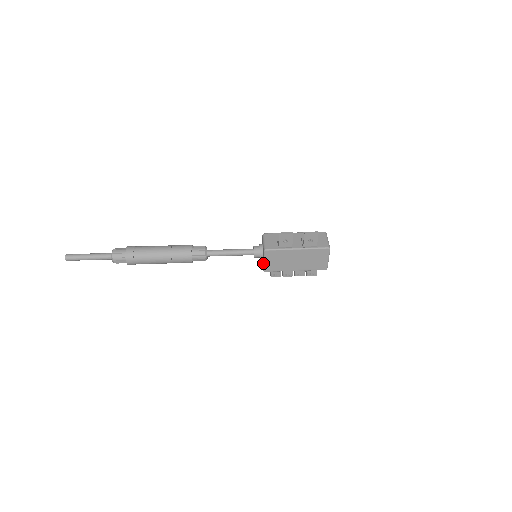
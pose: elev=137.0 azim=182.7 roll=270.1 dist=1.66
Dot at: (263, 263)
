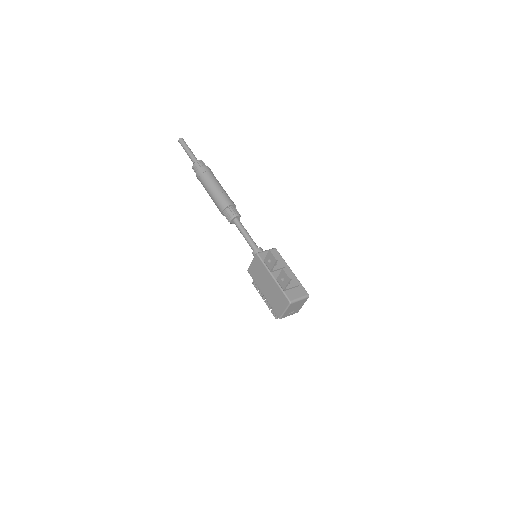
Dot at: (251, 263)
